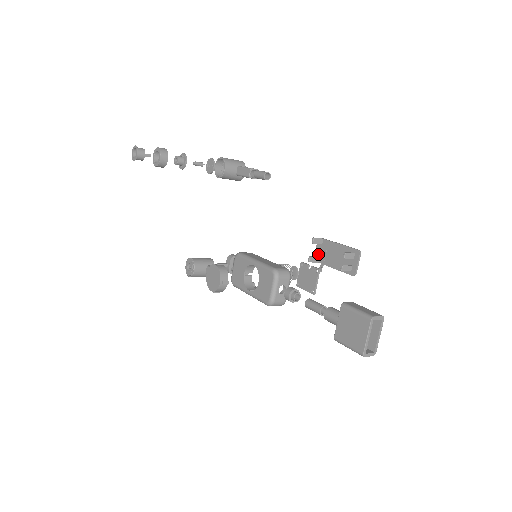
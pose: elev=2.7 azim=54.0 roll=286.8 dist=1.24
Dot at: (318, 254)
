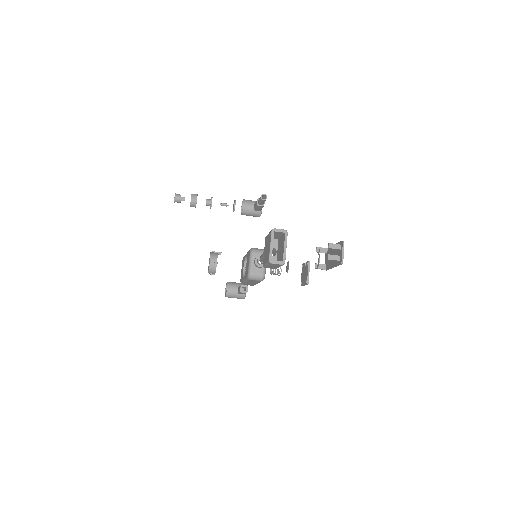
Dot at: (326, 263)
